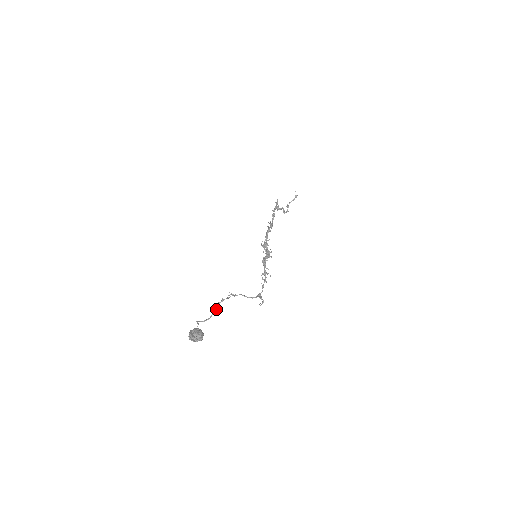
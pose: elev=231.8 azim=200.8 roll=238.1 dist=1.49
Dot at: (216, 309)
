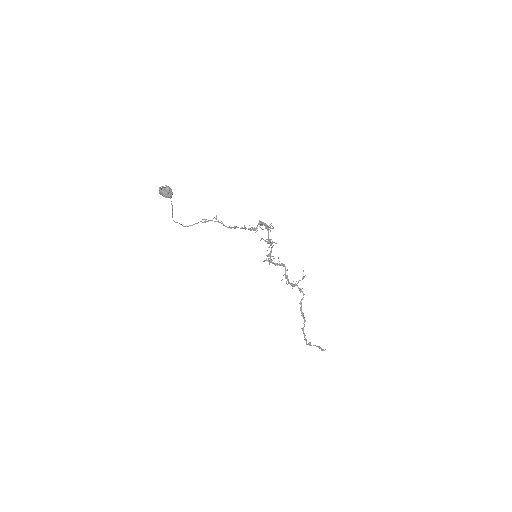
Dot at: (193, 224)
